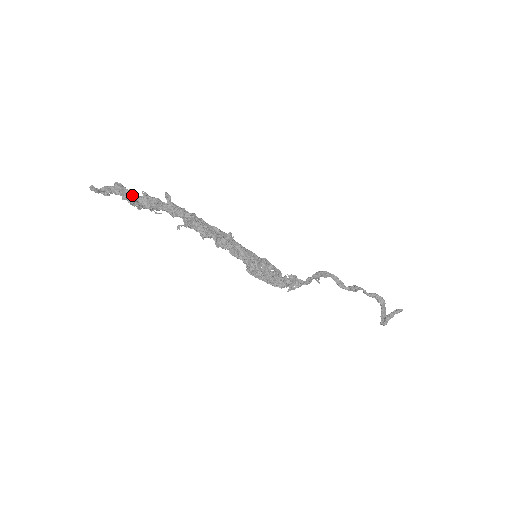
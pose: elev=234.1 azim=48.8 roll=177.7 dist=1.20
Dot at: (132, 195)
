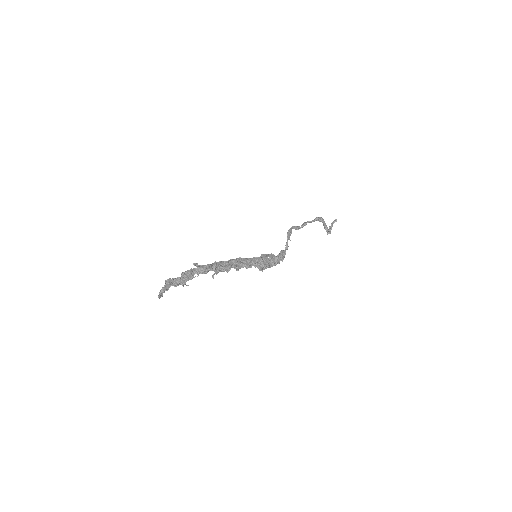
Dot at: (177, 280)
